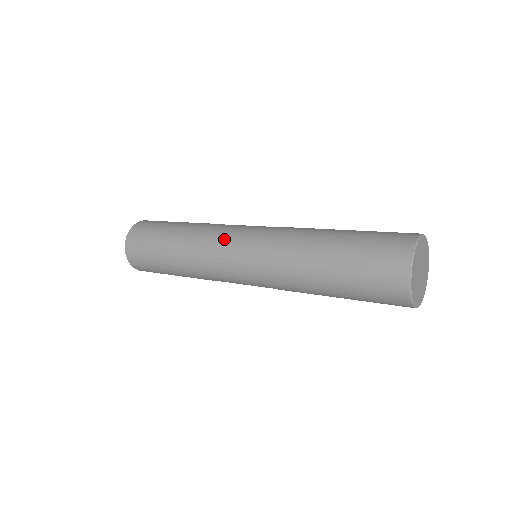
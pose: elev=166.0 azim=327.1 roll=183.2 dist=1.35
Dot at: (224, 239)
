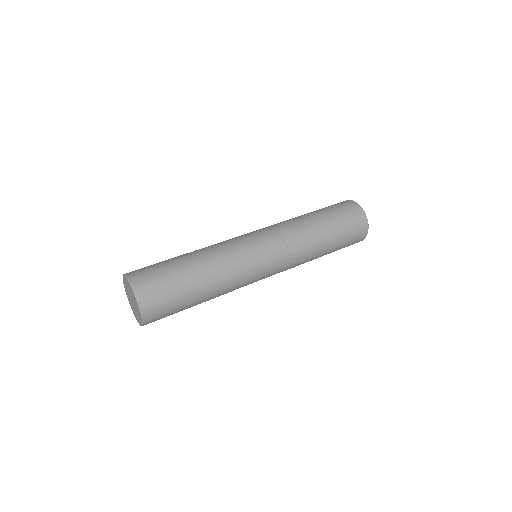
Dot at: (234, 238)
